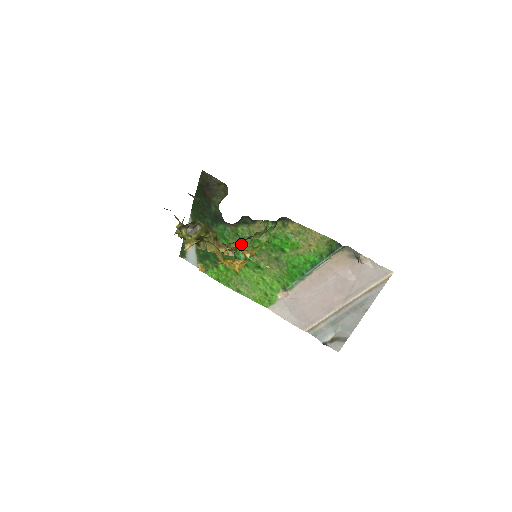
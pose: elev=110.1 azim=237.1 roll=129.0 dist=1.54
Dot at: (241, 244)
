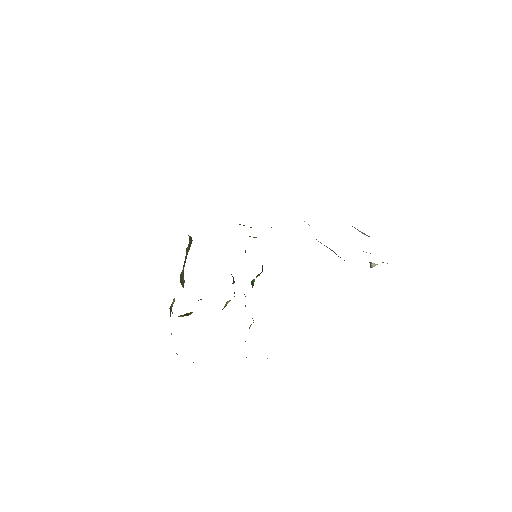
Dot at: occluded
